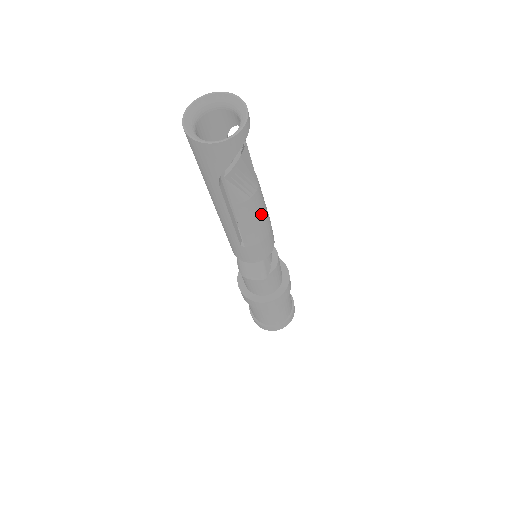
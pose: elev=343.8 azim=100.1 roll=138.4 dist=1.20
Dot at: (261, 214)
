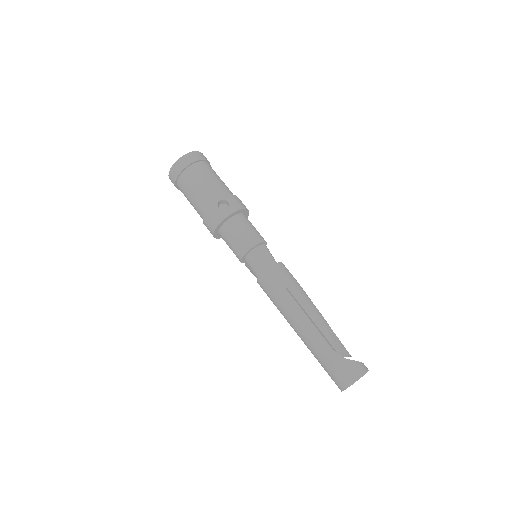
Dot at: occluded
